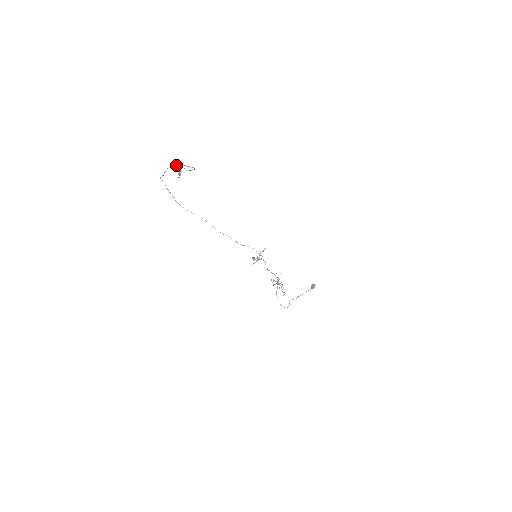
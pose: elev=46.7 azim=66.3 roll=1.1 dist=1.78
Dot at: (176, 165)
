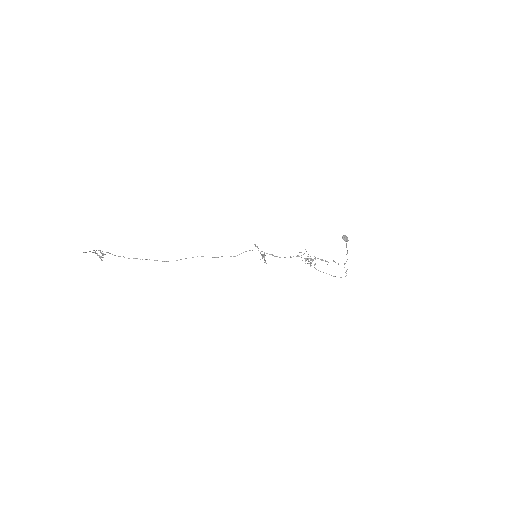
Dot at: occluded
